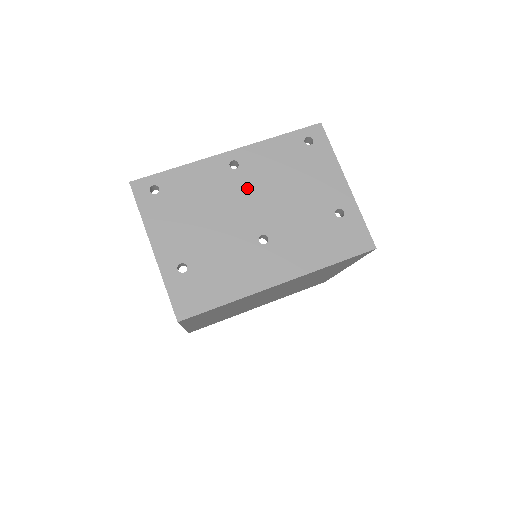
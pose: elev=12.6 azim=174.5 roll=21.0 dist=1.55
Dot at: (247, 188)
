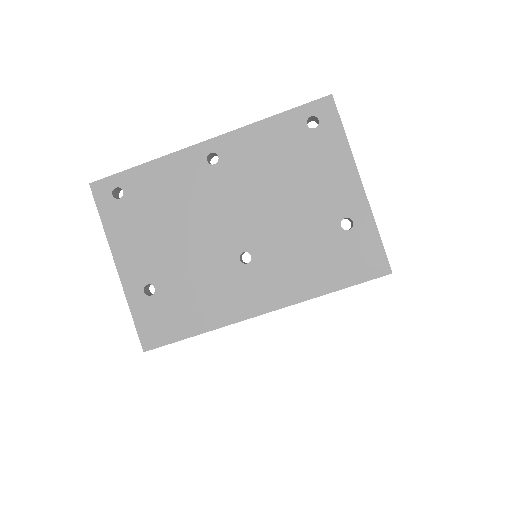
Dot at: (228, 190)
